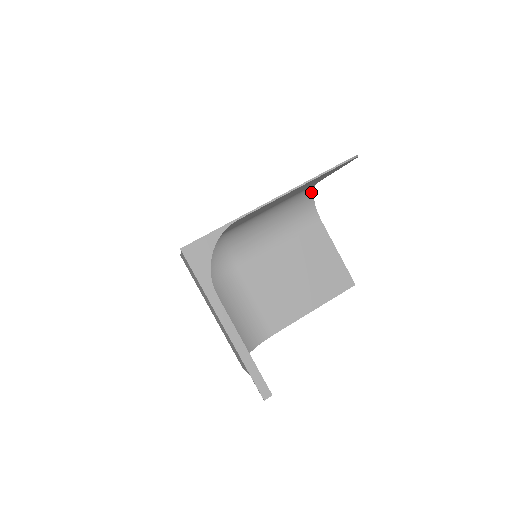
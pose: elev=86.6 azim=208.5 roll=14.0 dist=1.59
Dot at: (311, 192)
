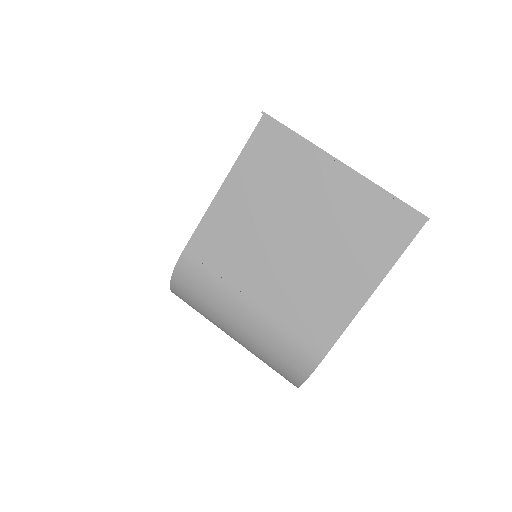
Dot at: occluded
